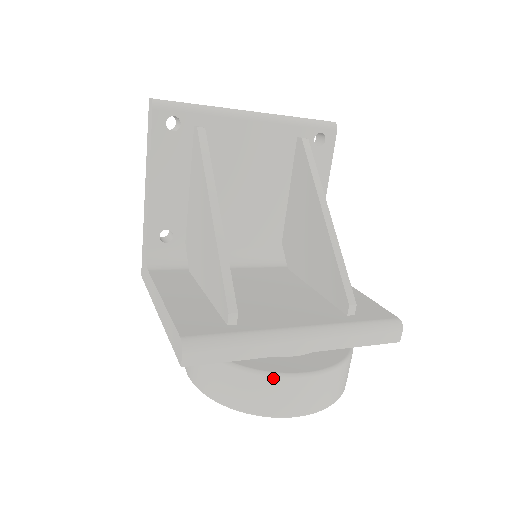
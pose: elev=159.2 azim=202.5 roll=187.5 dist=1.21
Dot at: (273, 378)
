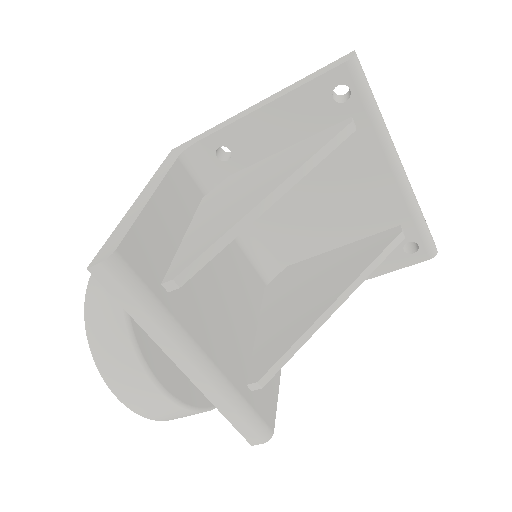
Dot at: (137, 360)
